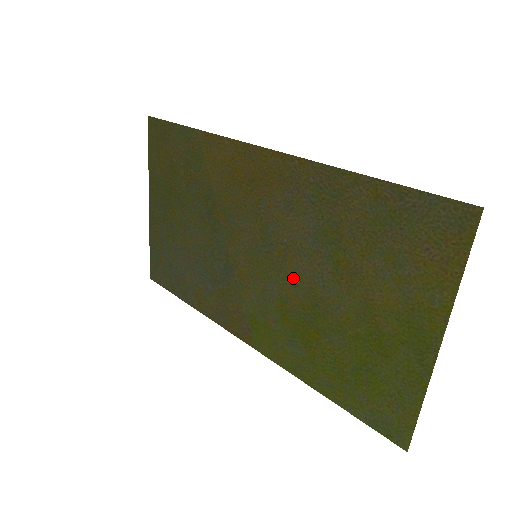
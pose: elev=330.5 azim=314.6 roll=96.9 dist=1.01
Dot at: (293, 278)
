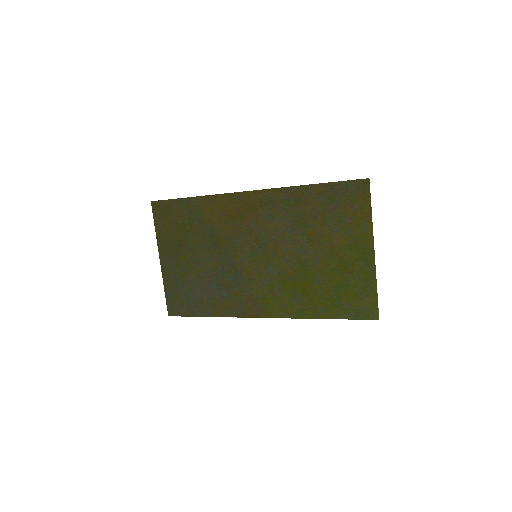
Dot at: (284, 257)
